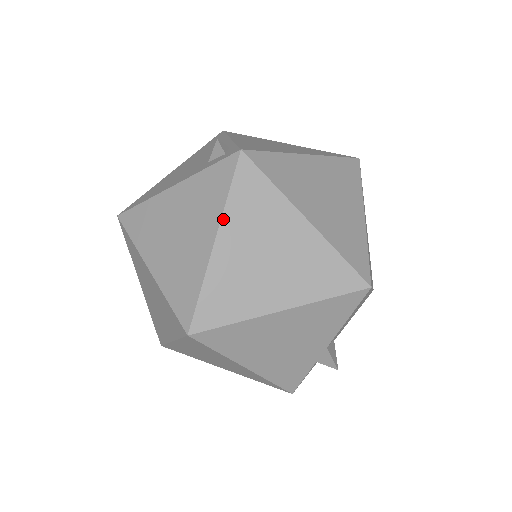
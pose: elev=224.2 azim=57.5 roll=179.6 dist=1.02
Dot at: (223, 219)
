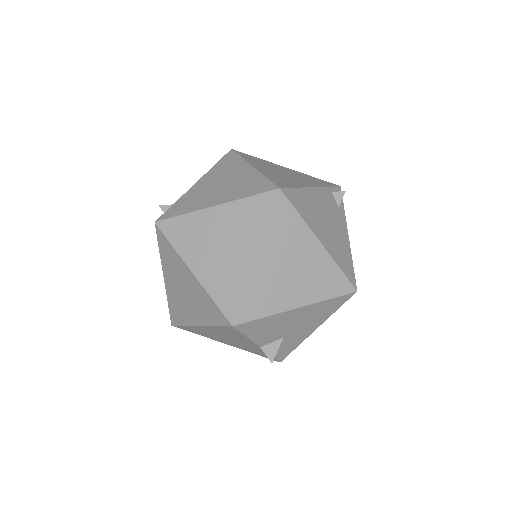
Dot at: (162, 265)
